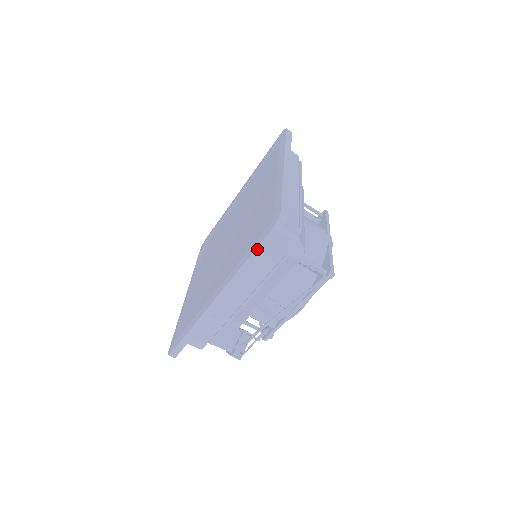
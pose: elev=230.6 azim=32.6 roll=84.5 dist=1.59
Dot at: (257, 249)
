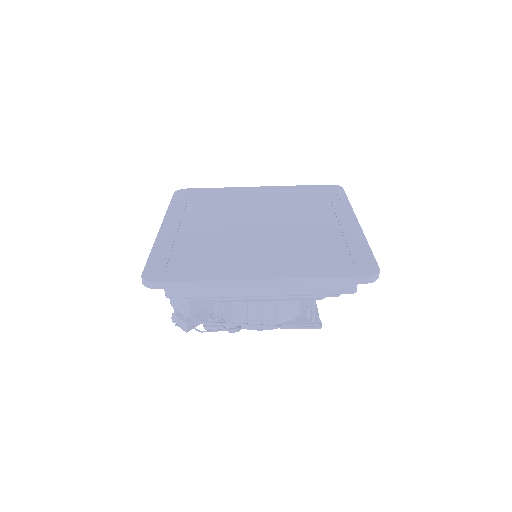
Dot at: (343, 278)
